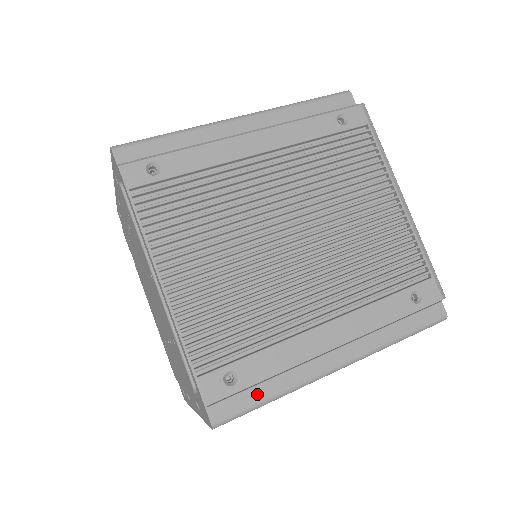
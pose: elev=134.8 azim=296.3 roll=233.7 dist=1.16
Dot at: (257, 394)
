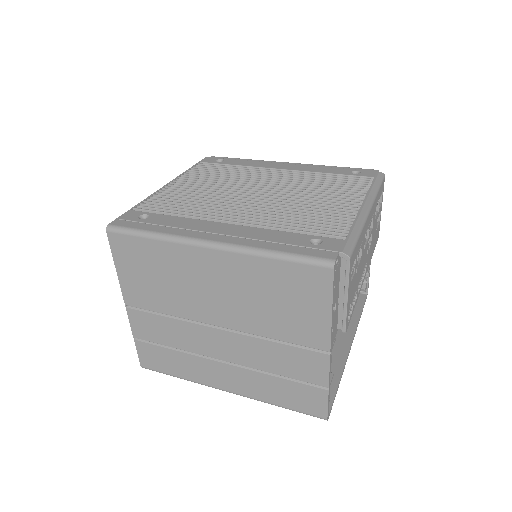
Dot at: (146, 227)
